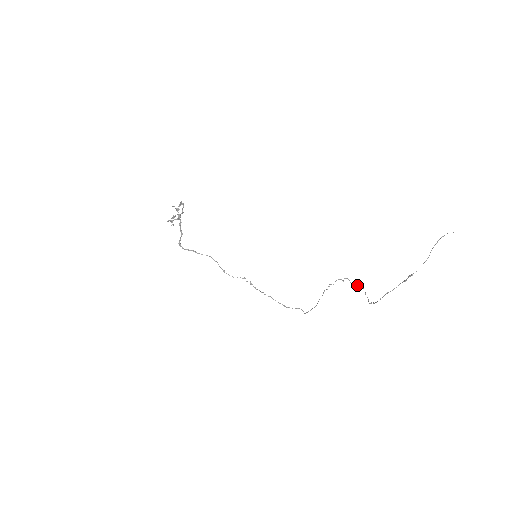
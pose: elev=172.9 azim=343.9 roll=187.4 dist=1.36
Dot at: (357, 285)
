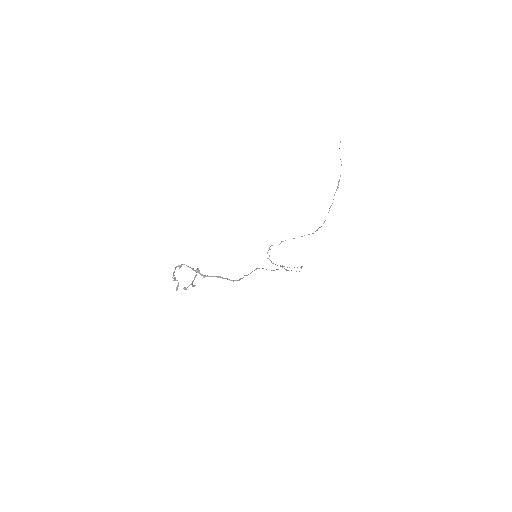
Dot at: (281, 242)
